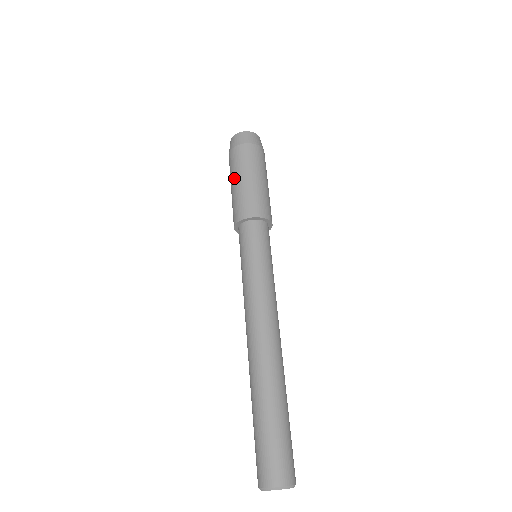
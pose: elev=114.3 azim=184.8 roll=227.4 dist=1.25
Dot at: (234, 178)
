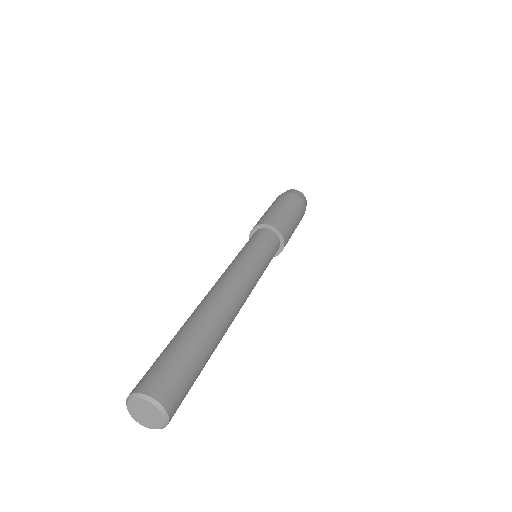
Dot at: occluded
